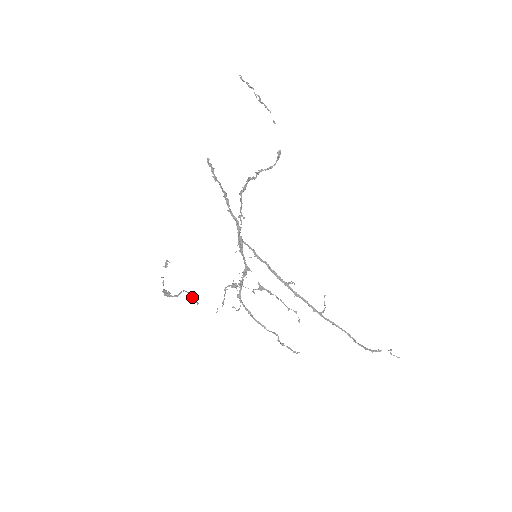
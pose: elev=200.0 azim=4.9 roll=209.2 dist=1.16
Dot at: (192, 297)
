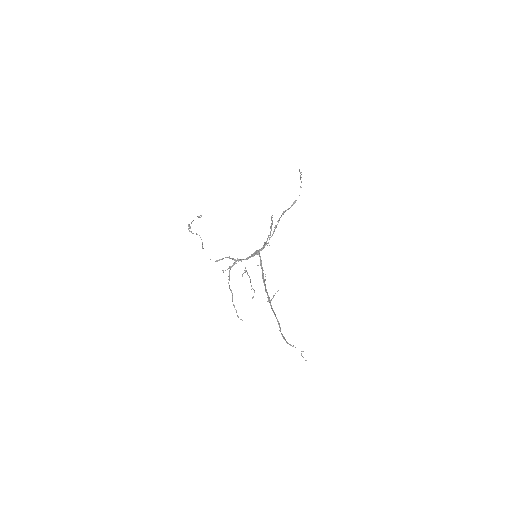
Dot at: (202, 243)
